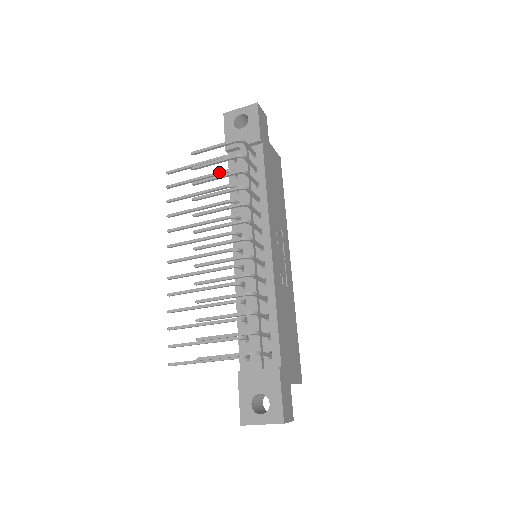
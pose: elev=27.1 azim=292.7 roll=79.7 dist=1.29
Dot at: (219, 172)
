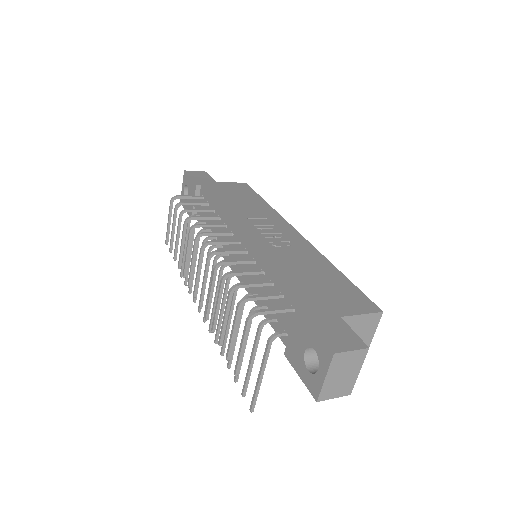
Dot at: occluded
